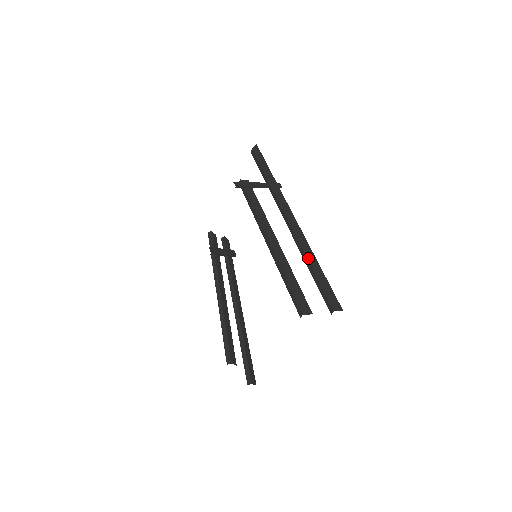
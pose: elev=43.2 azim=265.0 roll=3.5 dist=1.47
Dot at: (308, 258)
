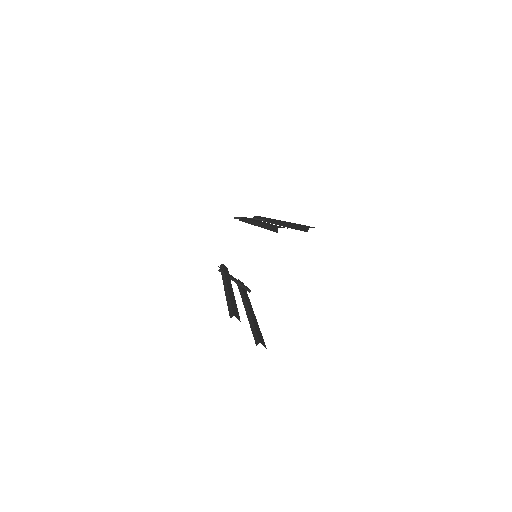
Dot at: (290, 223)
